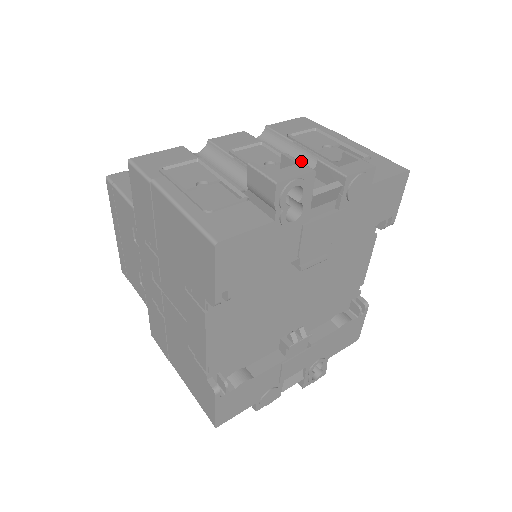
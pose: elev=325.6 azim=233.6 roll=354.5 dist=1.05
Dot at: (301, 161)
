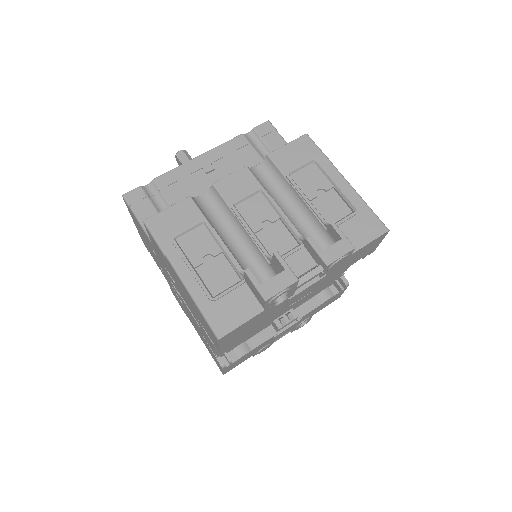
Dot at: (296, 208)
